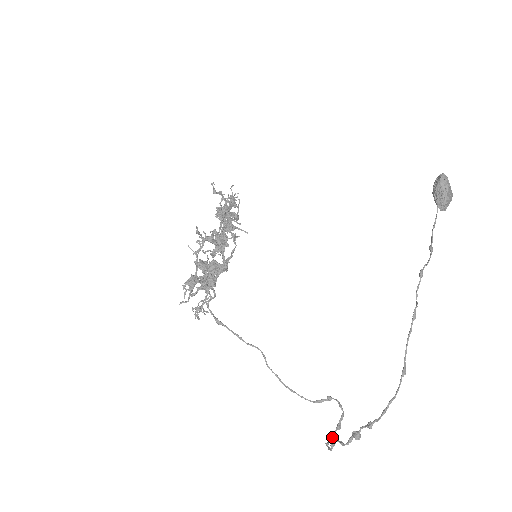
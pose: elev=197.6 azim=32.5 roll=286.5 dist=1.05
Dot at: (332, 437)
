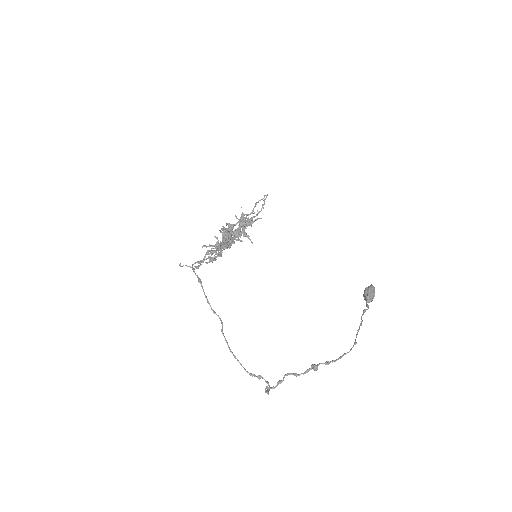
Dot at: (266, 391)
